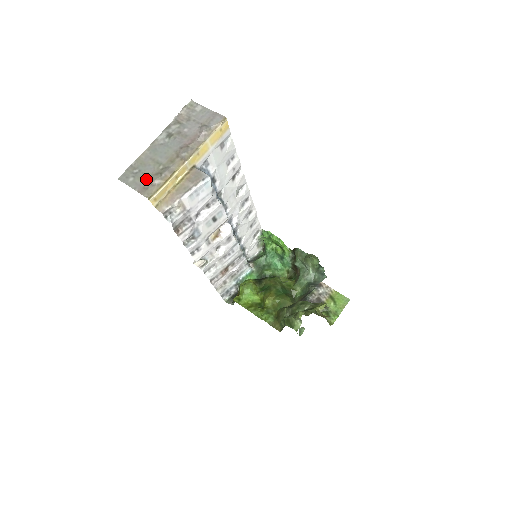
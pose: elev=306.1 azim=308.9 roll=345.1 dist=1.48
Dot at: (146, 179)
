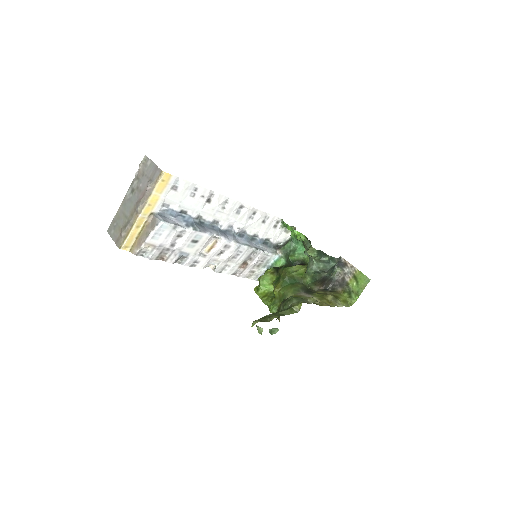
Dot at: (119, 231)
